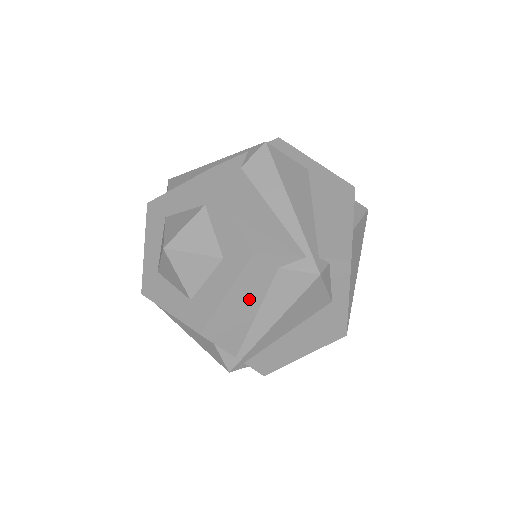
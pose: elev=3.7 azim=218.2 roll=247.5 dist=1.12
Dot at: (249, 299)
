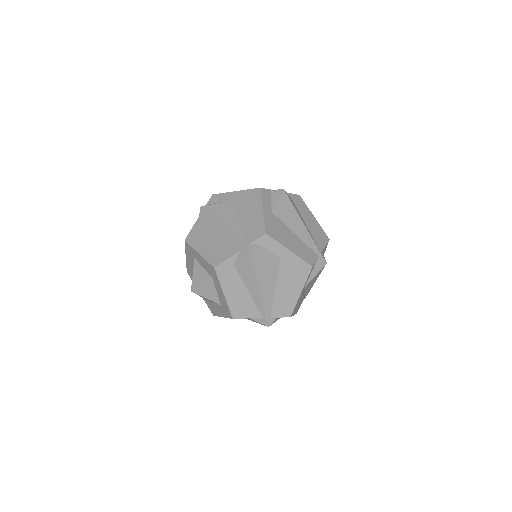
Dot at: occluded
